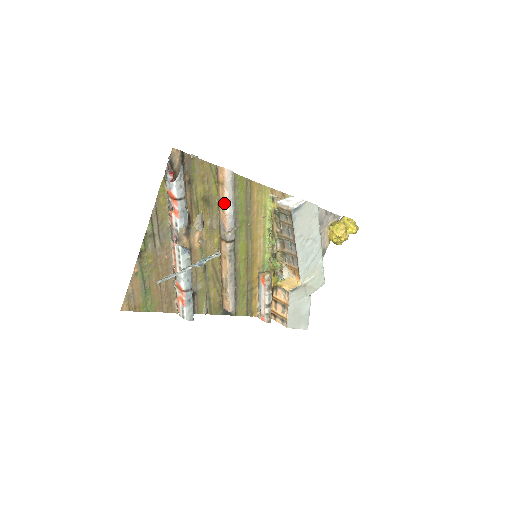
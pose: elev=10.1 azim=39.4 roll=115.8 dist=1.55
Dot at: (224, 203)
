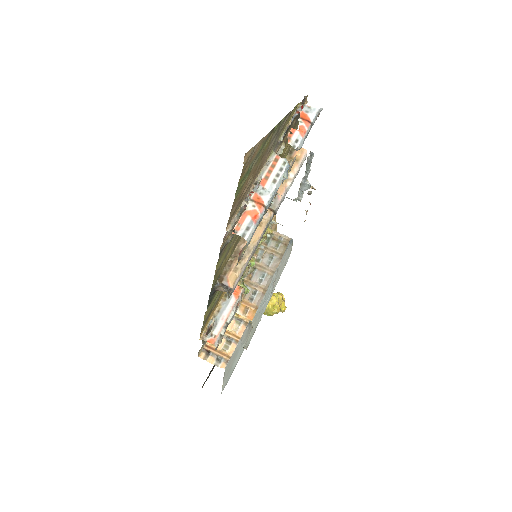
Dot at: (290, 175)
